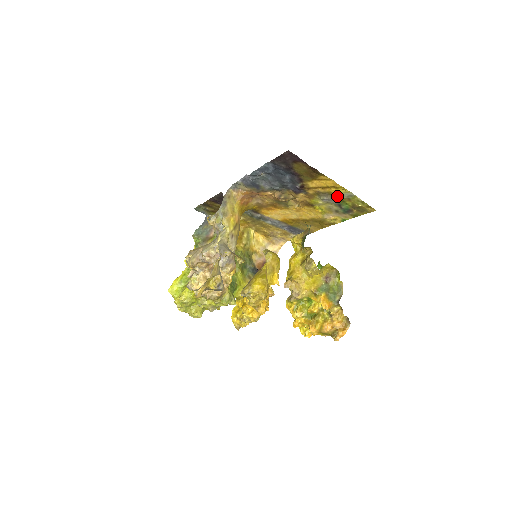
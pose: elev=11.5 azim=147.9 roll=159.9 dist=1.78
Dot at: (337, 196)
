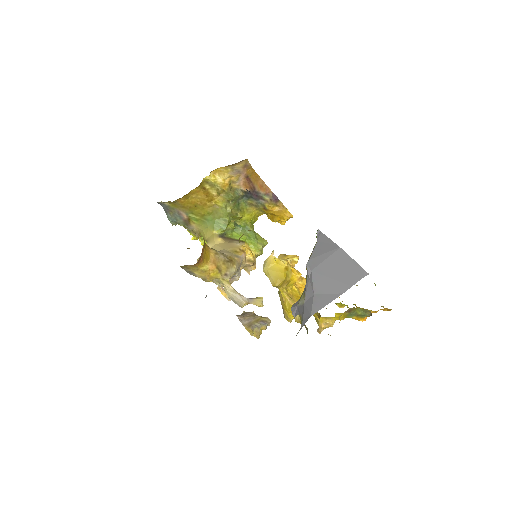
Dot at: occluded
